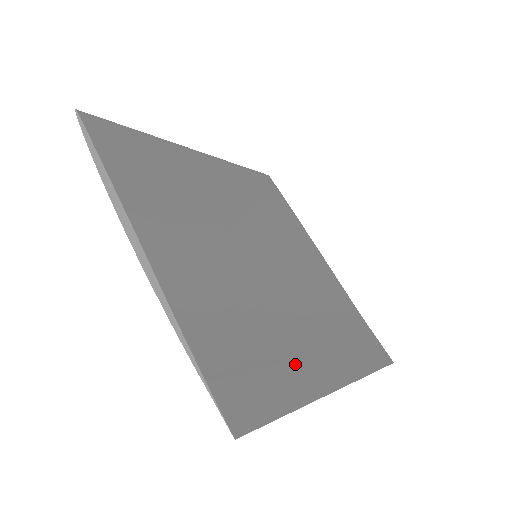
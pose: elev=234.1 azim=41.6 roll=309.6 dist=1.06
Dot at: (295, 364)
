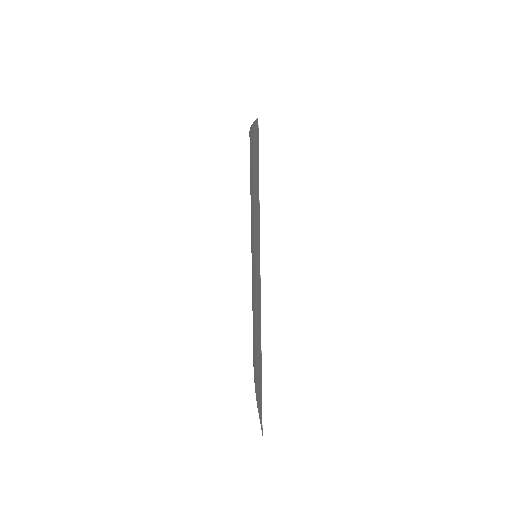
Dot at: occluded
